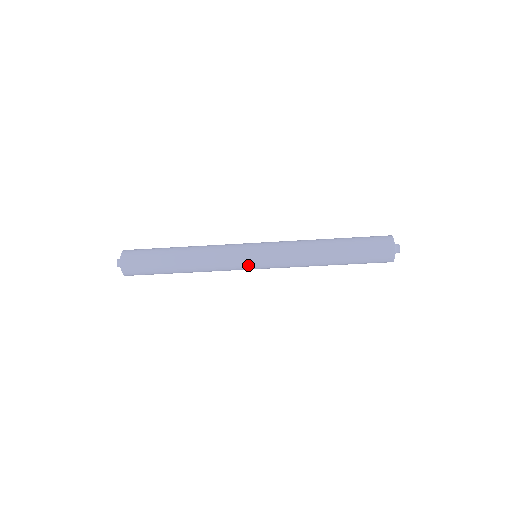
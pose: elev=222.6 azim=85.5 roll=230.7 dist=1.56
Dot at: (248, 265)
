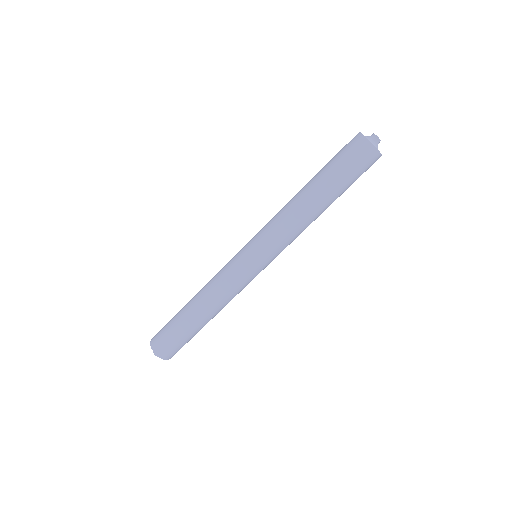
Dot at: (244, 262)
